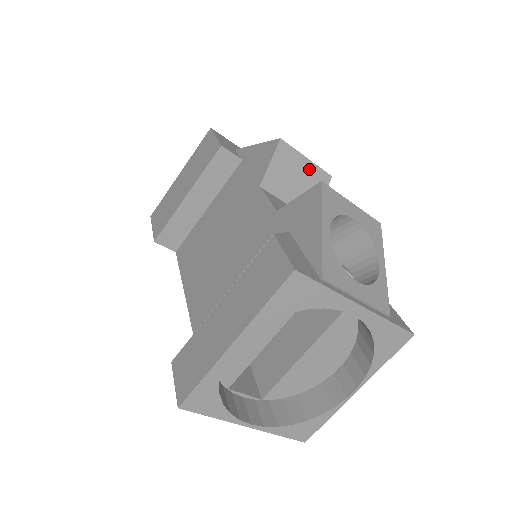
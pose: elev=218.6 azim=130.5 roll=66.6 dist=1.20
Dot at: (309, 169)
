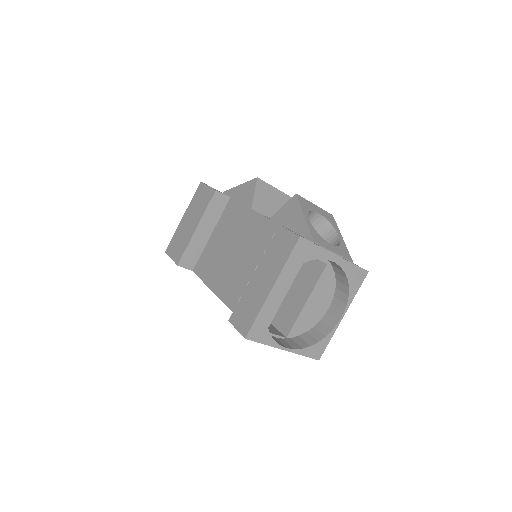
Dot at: (278, 194)
